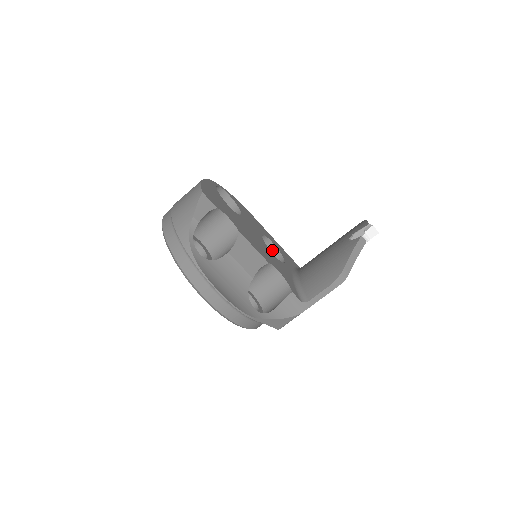
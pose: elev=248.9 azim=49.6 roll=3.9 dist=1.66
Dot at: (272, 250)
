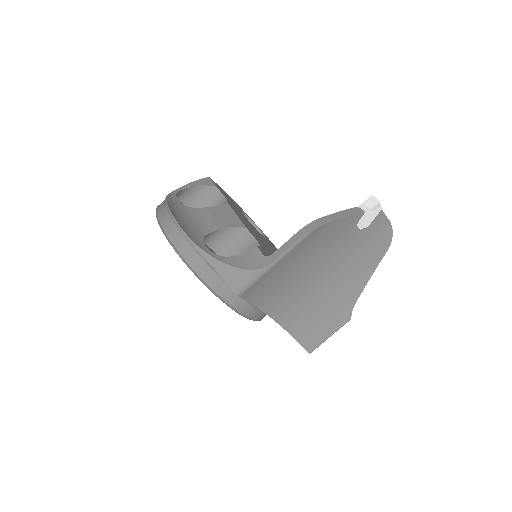
Dot at: occluded
